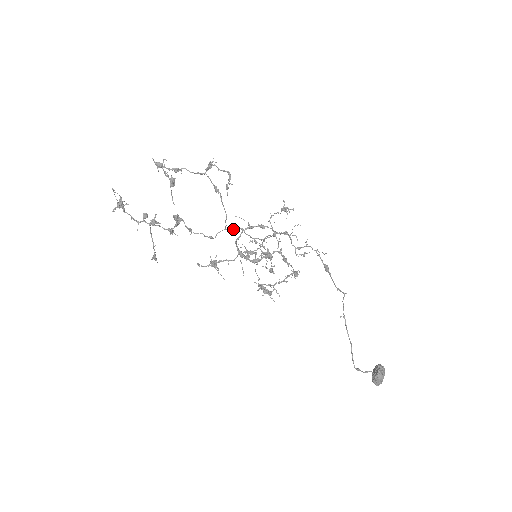
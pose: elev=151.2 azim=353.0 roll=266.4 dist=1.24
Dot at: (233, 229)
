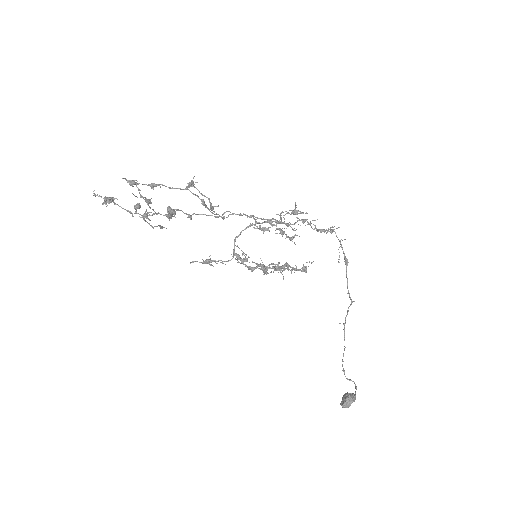
Dot at: (239, 215)
